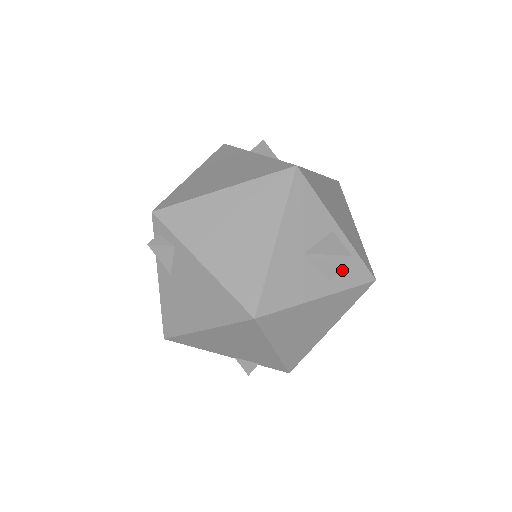
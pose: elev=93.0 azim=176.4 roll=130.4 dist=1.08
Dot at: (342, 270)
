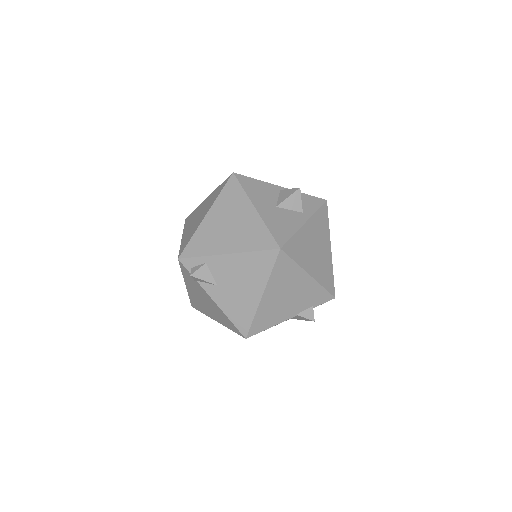
Dot at: (304, 205)
